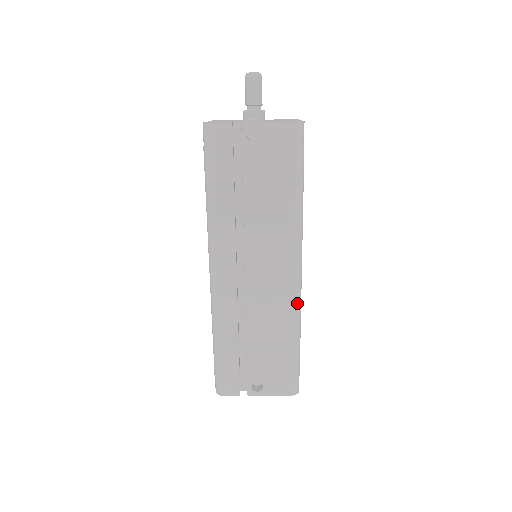
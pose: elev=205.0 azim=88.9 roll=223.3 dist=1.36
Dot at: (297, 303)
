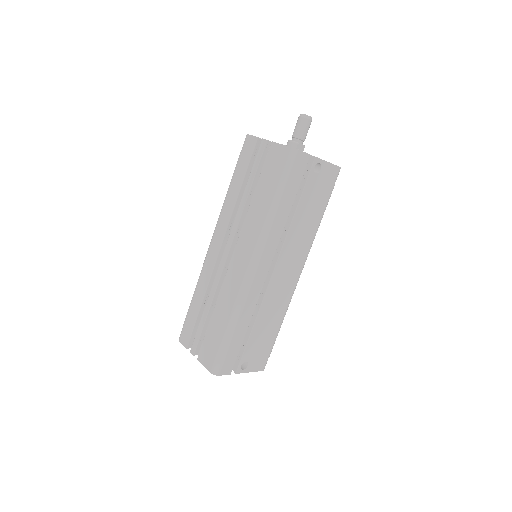
Dot at: occluded
